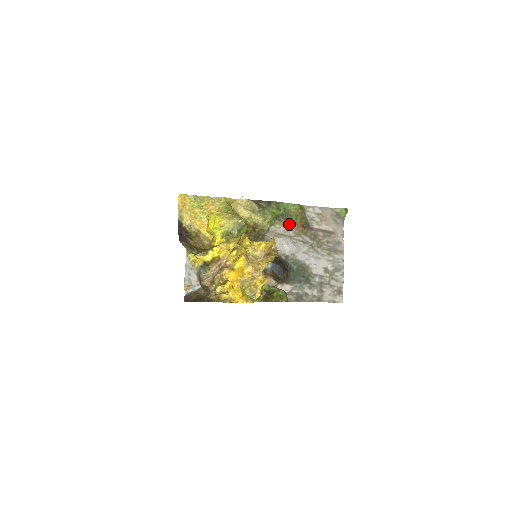
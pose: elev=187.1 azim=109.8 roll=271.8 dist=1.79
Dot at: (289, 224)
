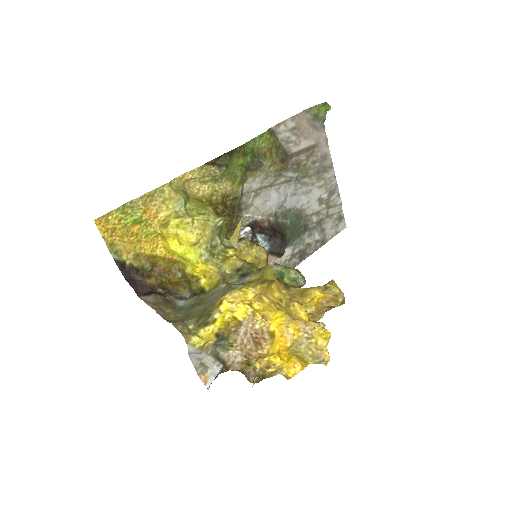
Dot at: (265, 168)
